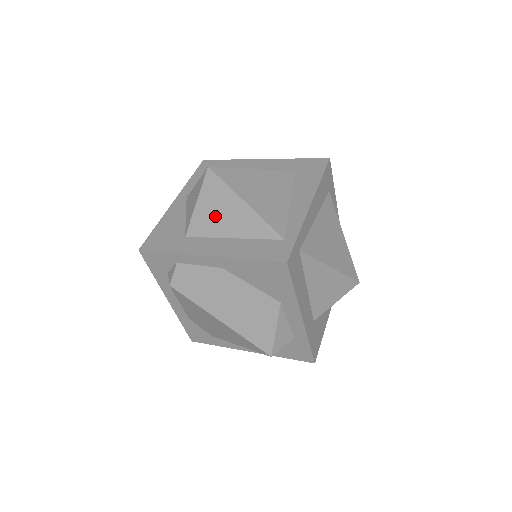
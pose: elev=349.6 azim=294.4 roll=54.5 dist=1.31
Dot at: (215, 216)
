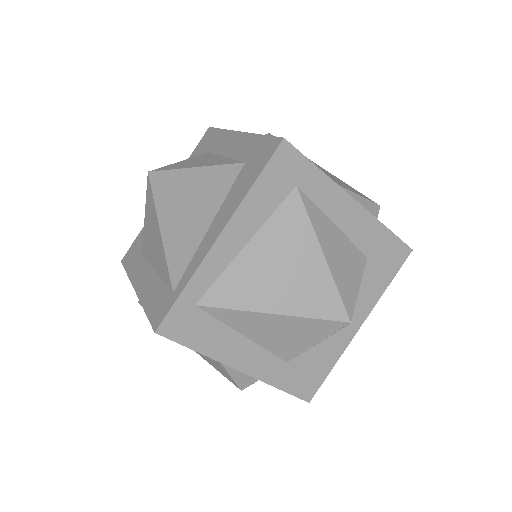
Dot at: (150, 238)
